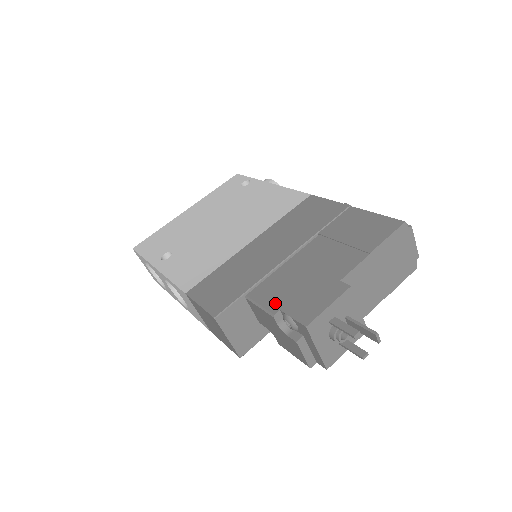
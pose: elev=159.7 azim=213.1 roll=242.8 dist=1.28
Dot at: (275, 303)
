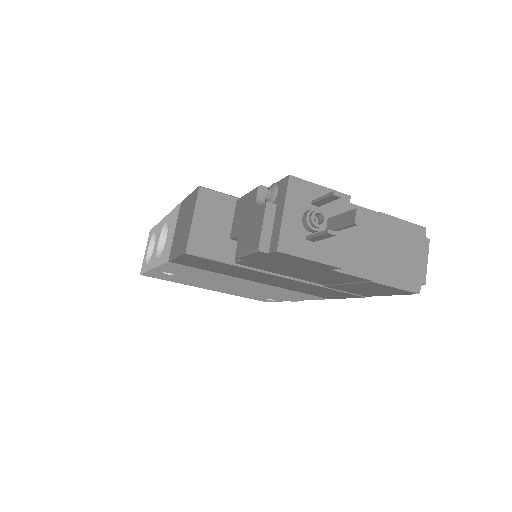
Dot at: occluded
